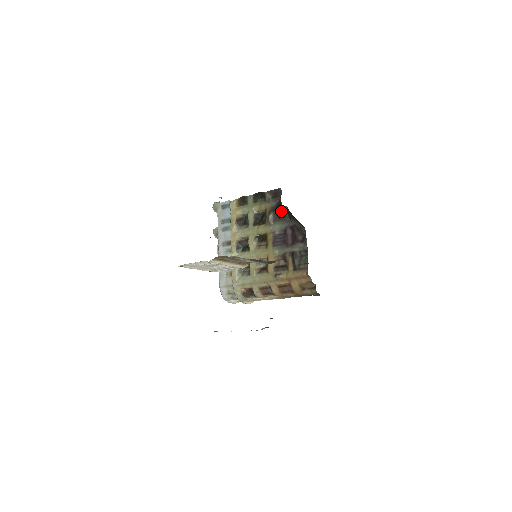
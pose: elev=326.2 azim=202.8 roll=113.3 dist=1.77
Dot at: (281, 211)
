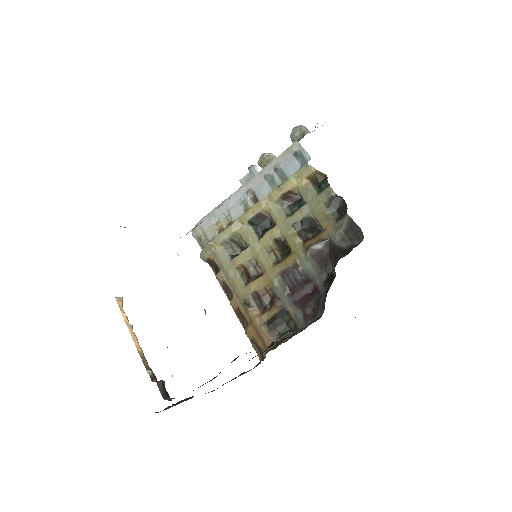
Dot at: (331, 259)
